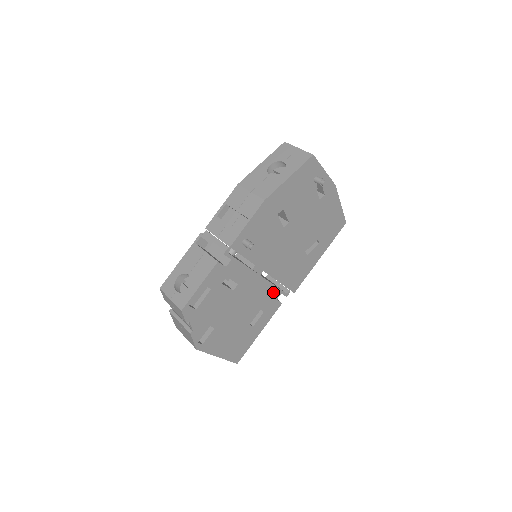
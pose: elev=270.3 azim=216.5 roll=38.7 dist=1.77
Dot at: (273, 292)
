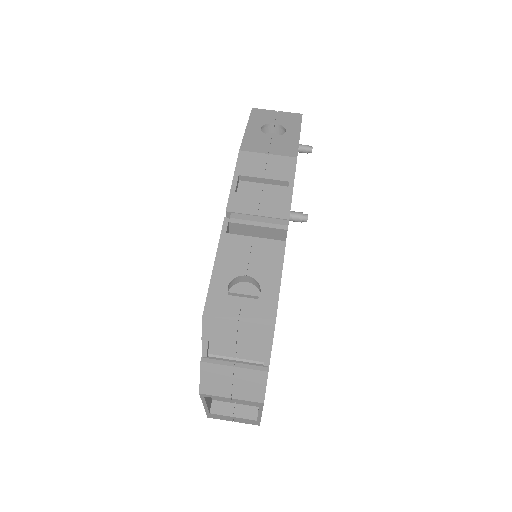
Dot at: occluded
